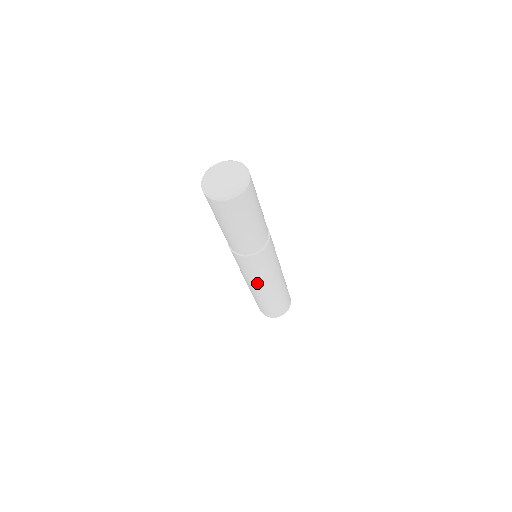
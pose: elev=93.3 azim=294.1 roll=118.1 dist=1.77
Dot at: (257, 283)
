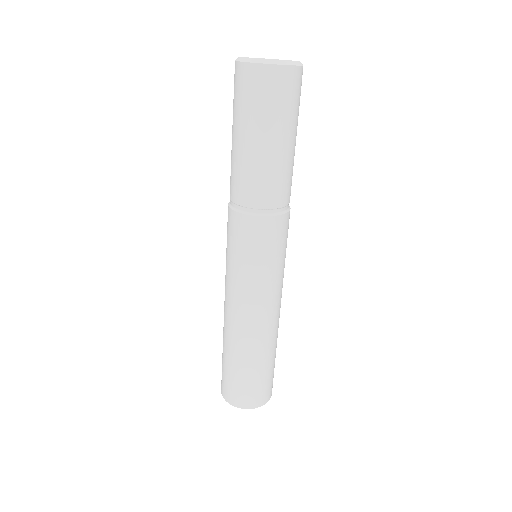
Dot at: (233, 292)
